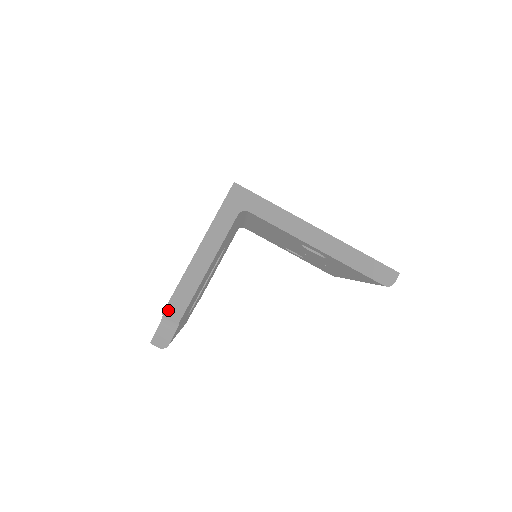
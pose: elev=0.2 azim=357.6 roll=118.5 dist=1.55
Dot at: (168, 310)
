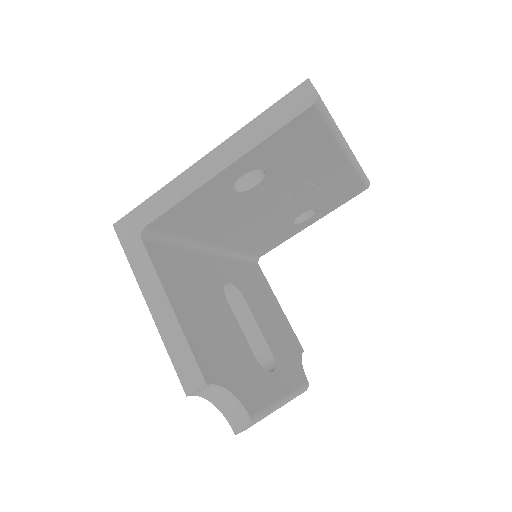
Dot at: (186, 386)
